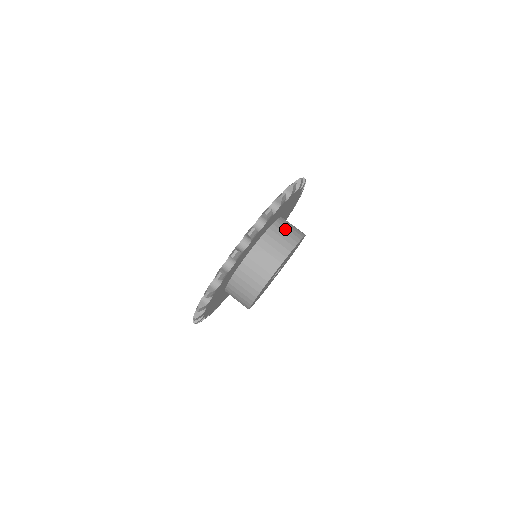
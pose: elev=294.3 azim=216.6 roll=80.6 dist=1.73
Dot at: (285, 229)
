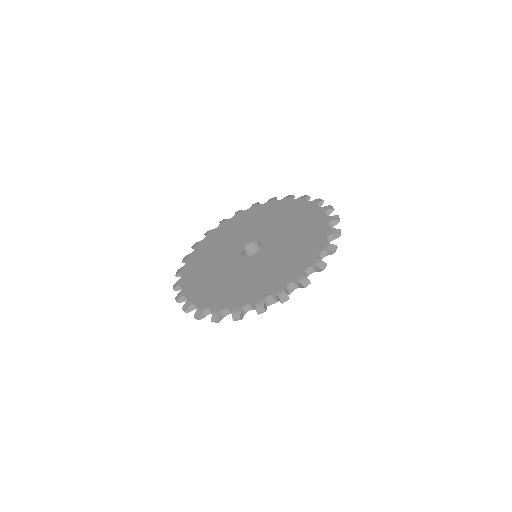
Dot at: occluded
